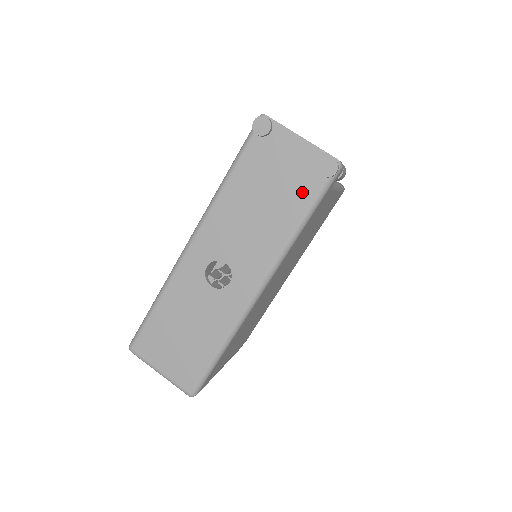
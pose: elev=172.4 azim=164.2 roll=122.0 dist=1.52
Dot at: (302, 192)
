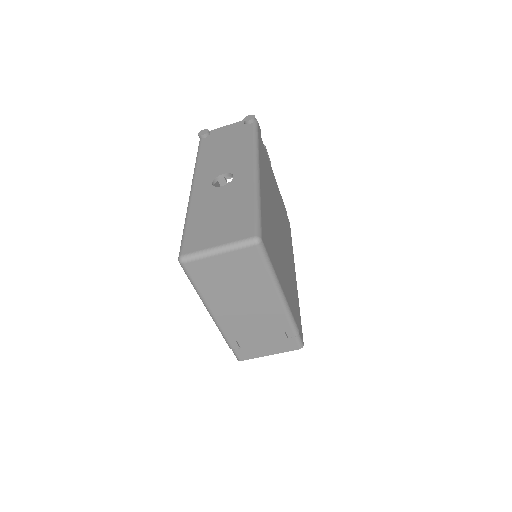
Dot at: (244, 132)
